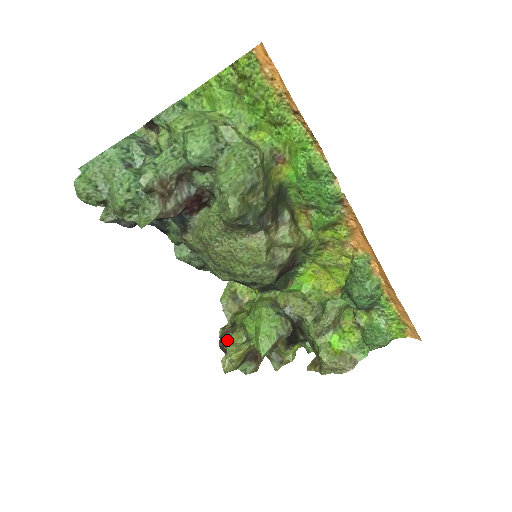
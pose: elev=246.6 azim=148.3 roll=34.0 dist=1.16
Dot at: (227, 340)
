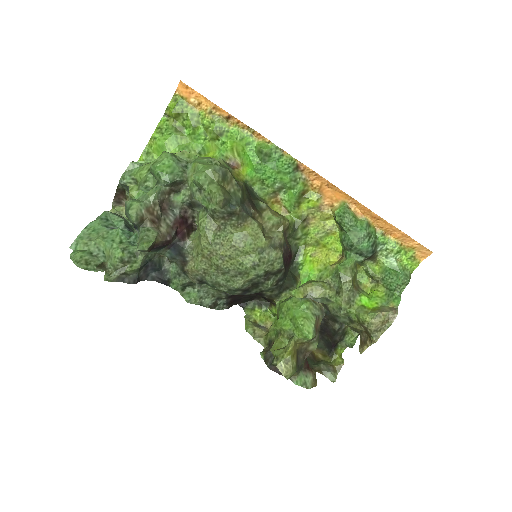
Dot at: (272, 349)
